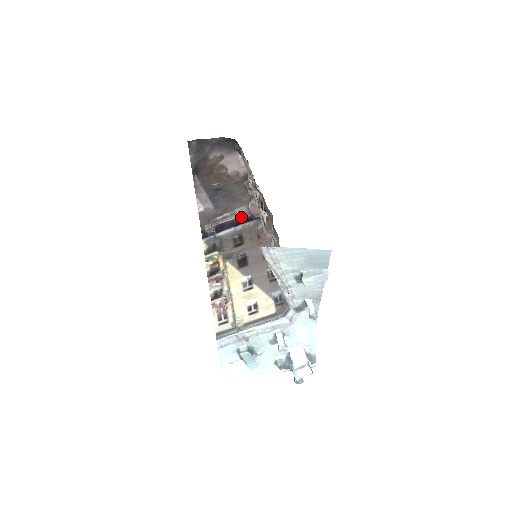
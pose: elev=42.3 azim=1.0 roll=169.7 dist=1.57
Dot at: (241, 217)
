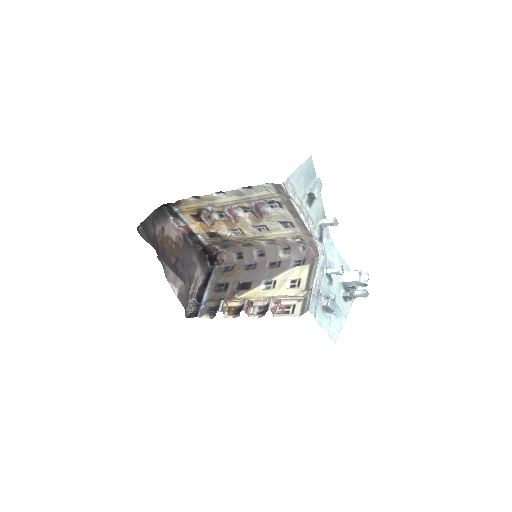
Dot at: (202, 280)
